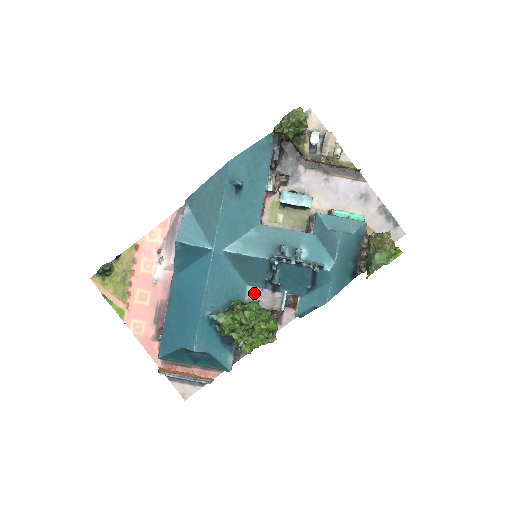
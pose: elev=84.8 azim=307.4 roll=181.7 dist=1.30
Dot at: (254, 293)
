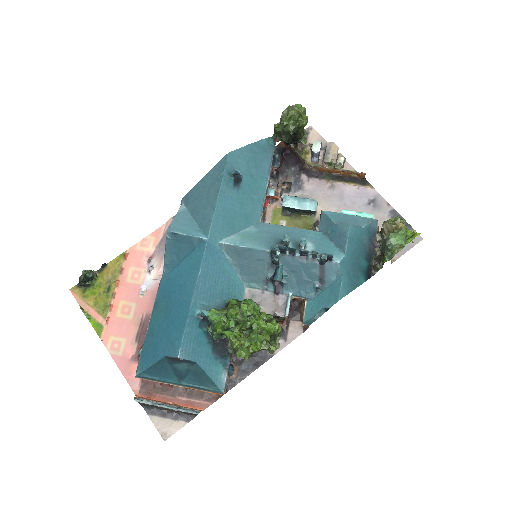
Dot at: (253, 296)
